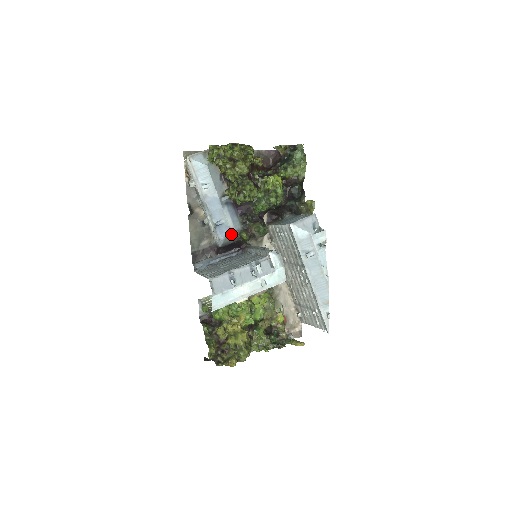
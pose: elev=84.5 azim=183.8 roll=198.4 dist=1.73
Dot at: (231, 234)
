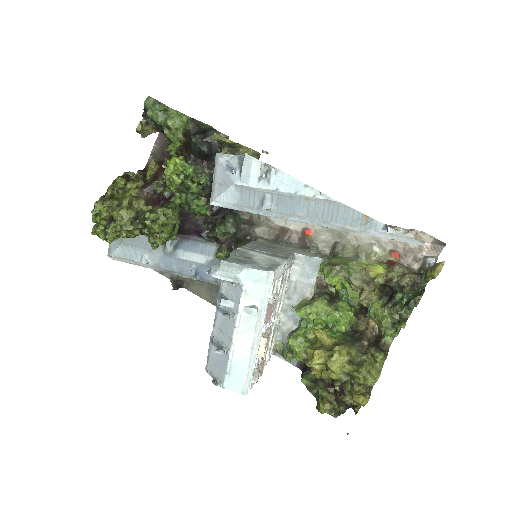
Dot at: occluded
